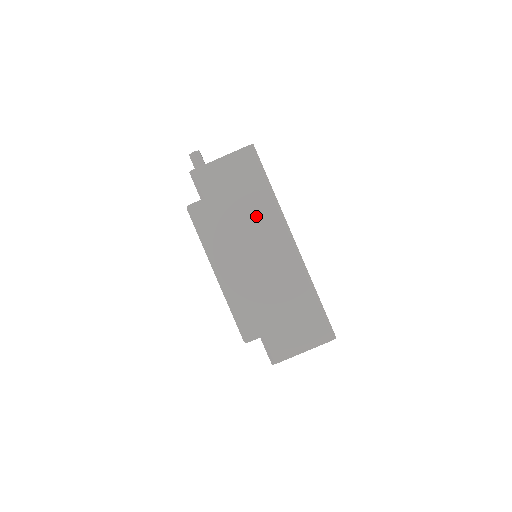
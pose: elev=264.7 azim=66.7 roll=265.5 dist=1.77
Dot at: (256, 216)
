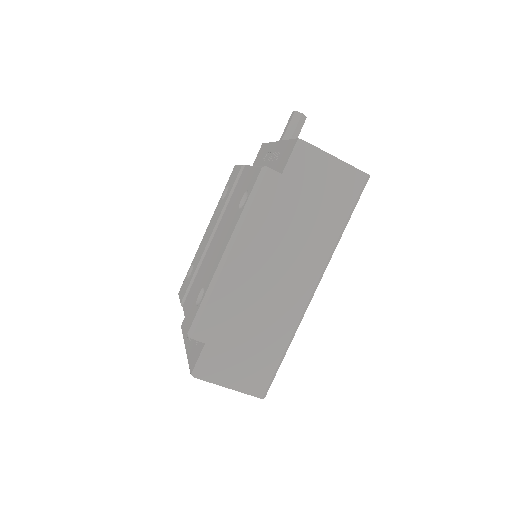
Dot at: (311, 239)
